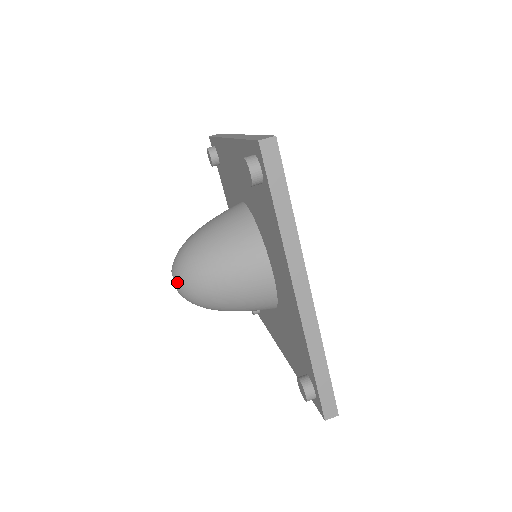
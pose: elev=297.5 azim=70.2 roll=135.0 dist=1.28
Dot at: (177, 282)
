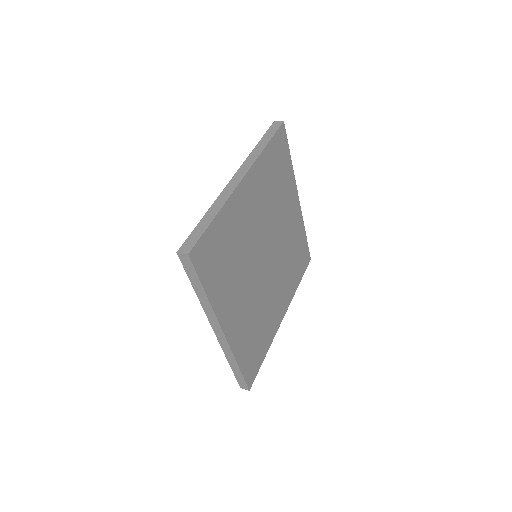
Dot at: occluded
